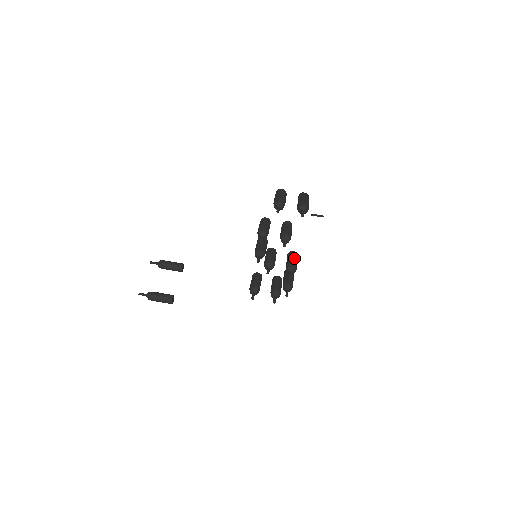
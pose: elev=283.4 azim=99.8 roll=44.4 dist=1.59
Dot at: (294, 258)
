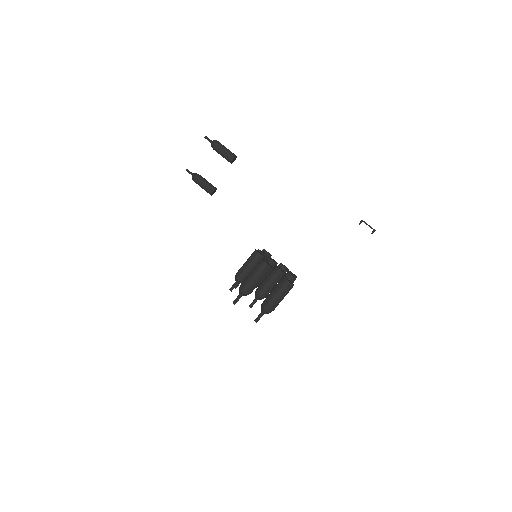
Dot at: occluded
